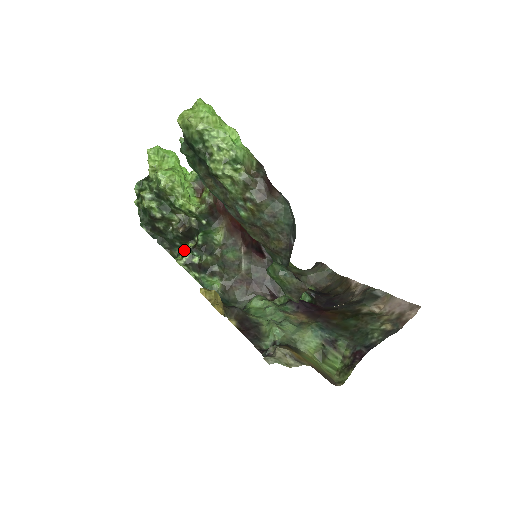
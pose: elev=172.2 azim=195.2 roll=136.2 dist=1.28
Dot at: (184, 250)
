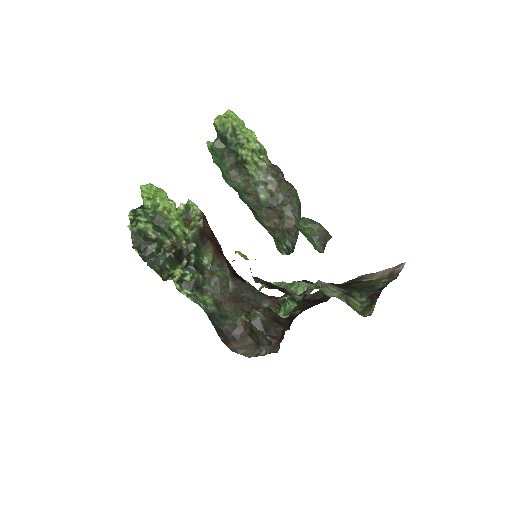
Dot at: (176, 269)
